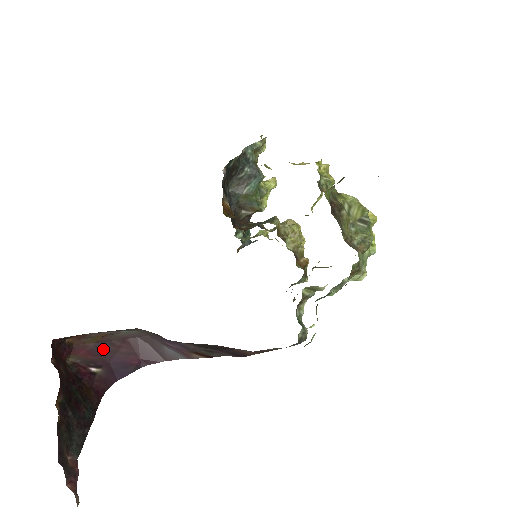
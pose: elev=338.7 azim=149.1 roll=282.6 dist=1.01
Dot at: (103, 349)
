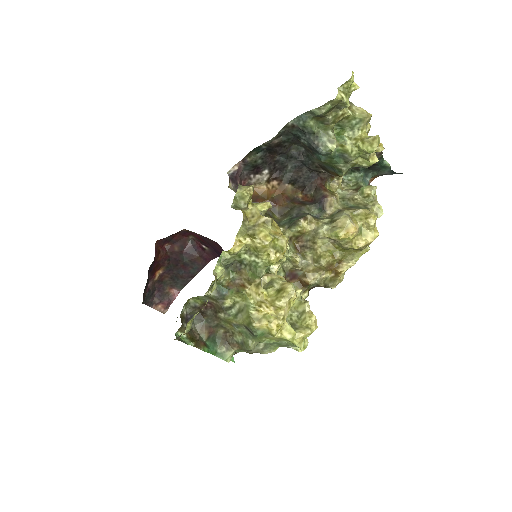
Dot at: (206, 240)
